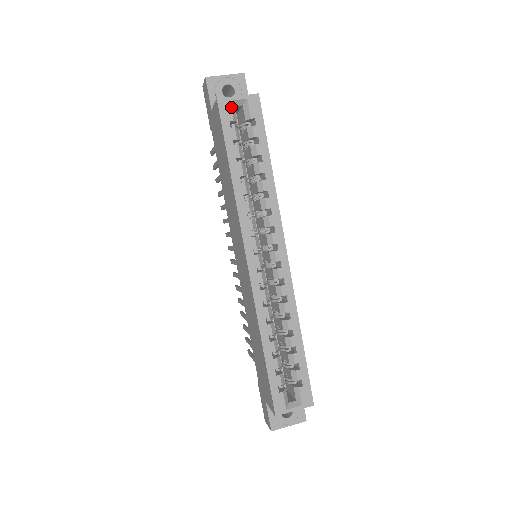
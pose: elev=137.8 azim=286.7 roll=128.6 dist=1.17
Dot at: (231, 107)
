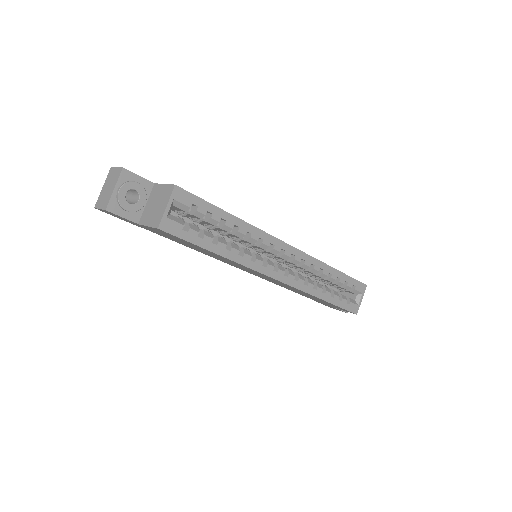
Dot at: (172, 220)
